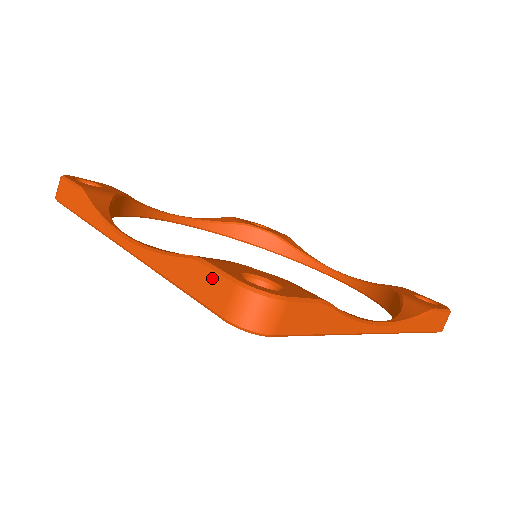
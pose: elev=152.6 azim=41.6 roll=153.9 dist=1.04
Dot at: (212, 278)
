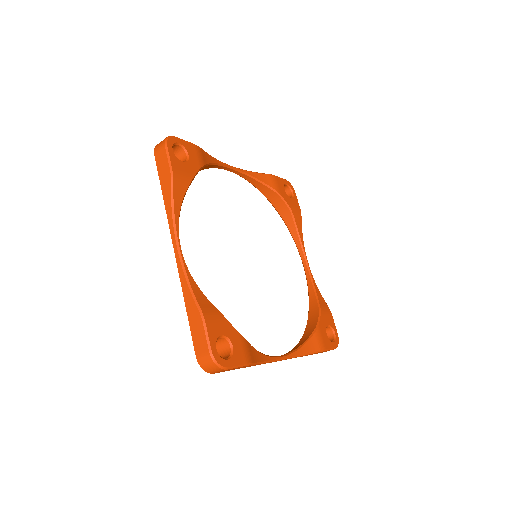
Dot at: (202, 336)
